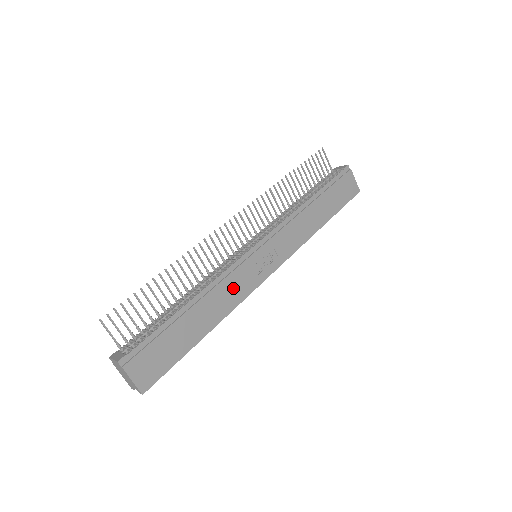
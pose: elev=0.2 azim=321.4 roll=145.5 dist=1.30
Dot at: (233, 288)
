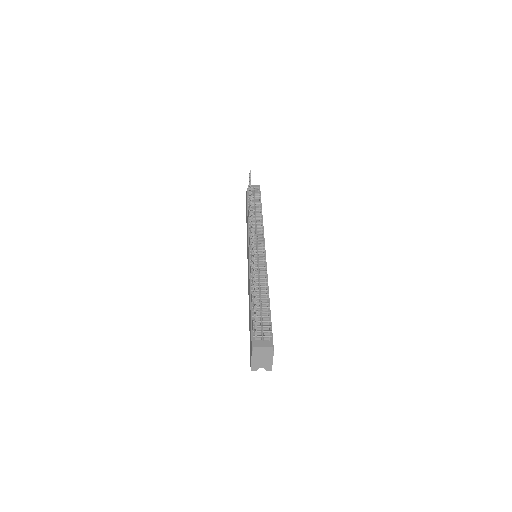
Dot at: occluded
